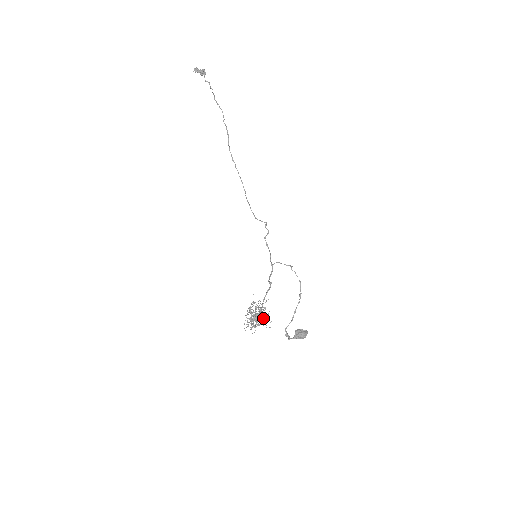
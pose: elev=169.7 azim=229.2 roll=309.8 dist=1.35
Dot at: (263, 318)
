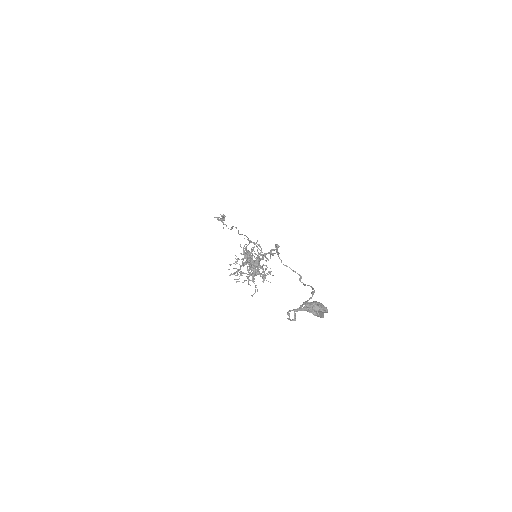
Dot at: (259, 272)
